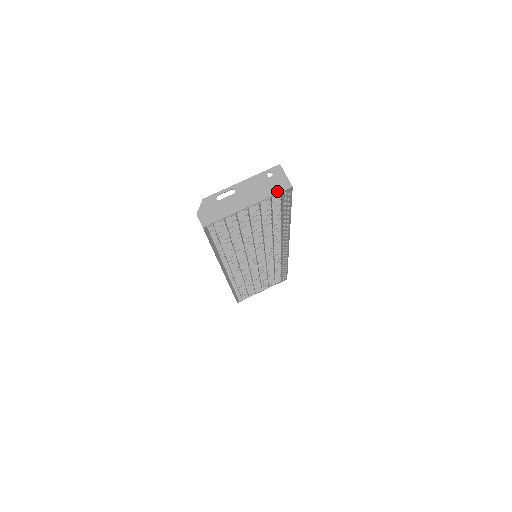
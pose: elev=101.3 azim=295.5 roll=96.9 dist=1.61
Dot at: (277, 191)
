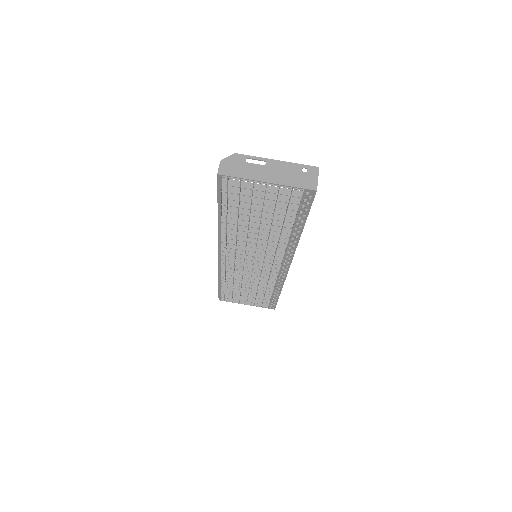
Dot at: (301, 186)
